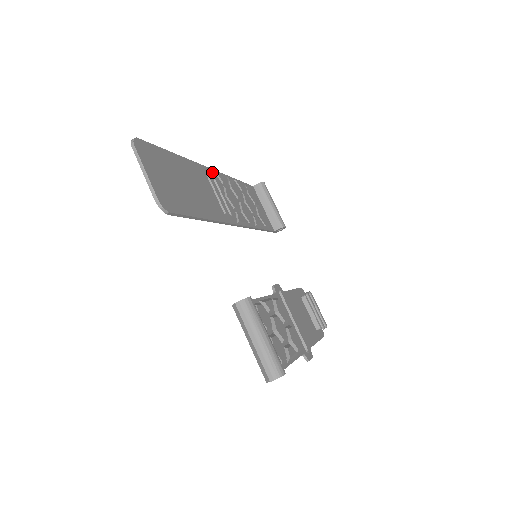
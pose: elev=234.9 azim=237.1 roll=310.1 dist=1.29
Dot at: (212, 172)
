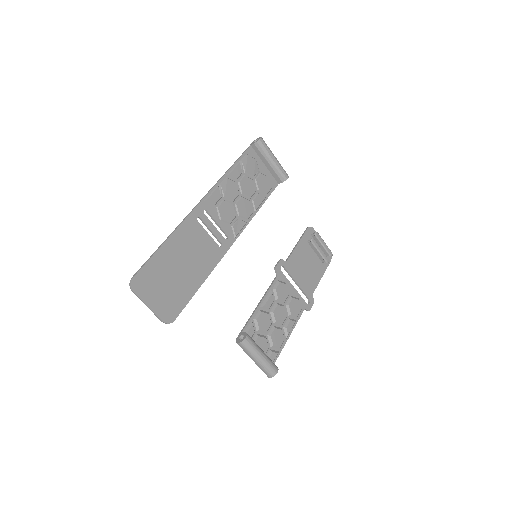
Dot at: (202, 205)
